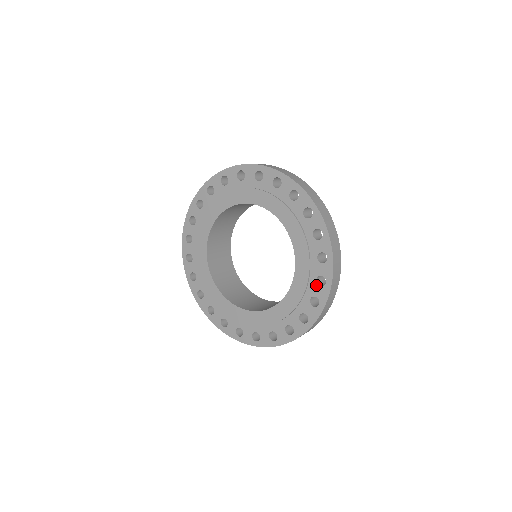
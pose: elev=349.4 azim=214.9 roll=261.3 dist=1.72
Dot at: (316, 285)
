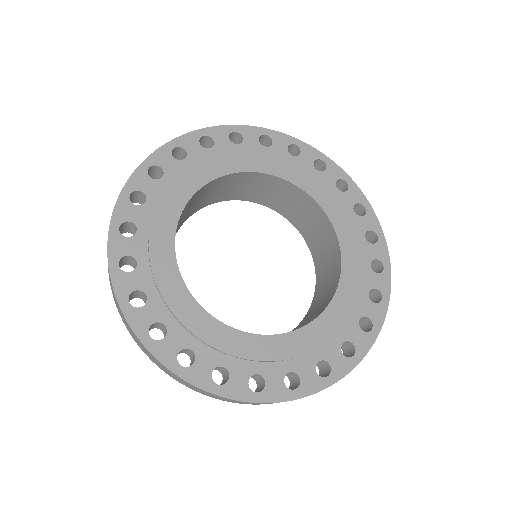
Dot at: (369, 244)
